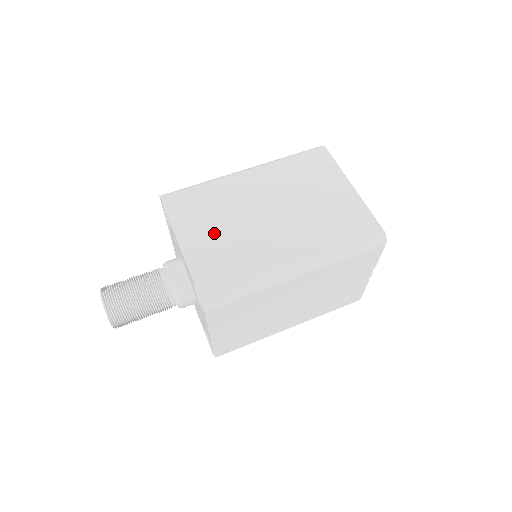
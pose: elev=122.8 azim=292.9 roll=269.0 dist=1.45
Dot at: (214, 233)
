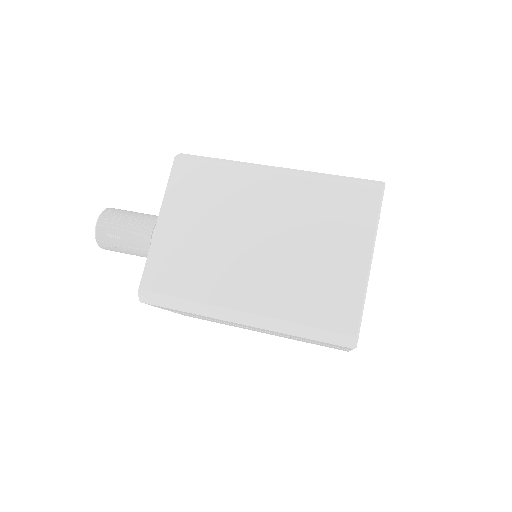
Dot at: (192, 230)
